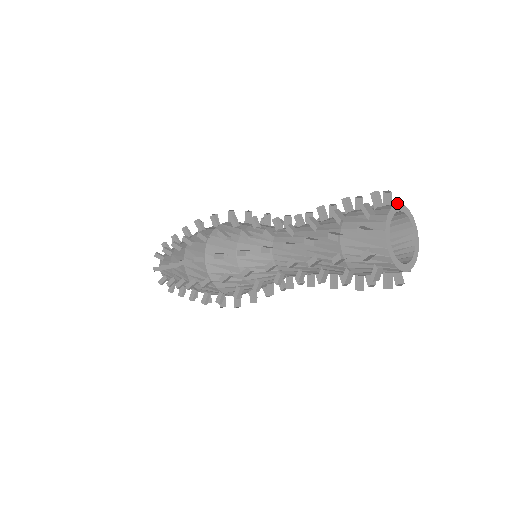
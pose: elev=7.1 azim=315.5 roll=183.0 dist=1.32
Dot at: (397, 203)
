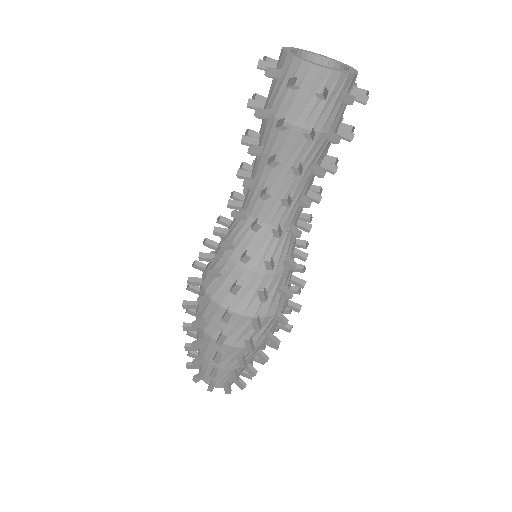
Dot at: (339, 62)
